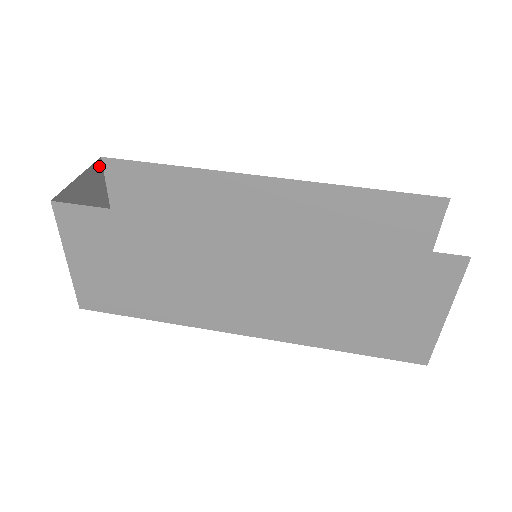
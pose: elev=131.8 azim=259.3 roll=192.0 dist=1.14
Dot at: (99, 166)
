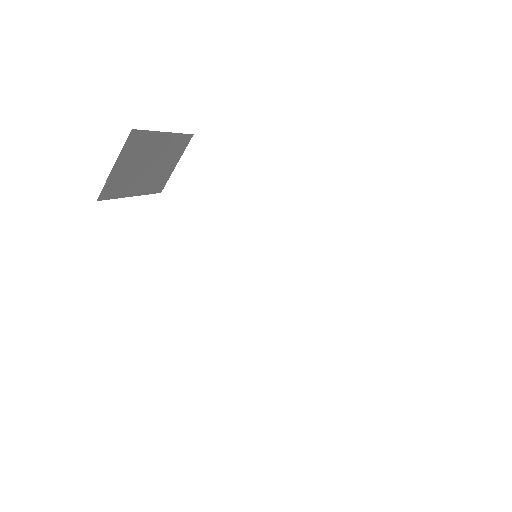
Dot at: (133, 134)
